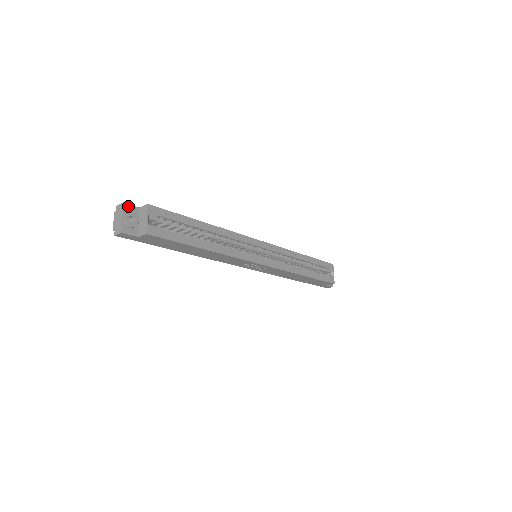
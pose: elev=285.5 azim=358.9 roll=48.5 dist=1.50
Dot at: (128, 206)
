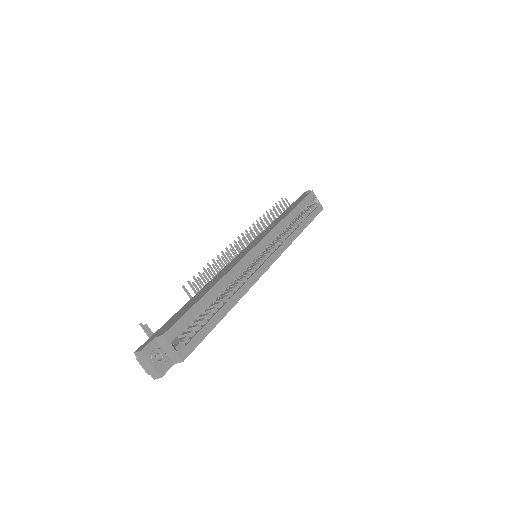
Dot at: (146, 349)
